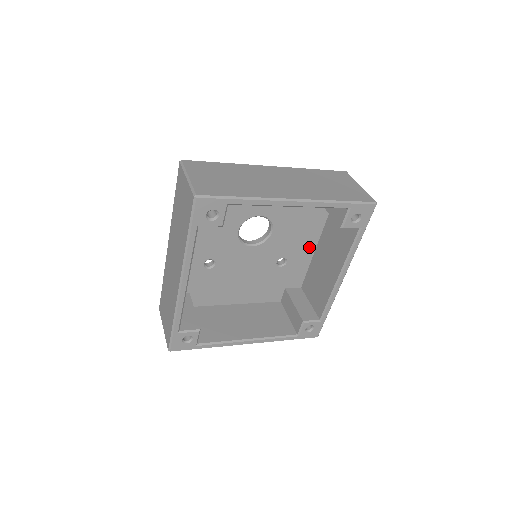
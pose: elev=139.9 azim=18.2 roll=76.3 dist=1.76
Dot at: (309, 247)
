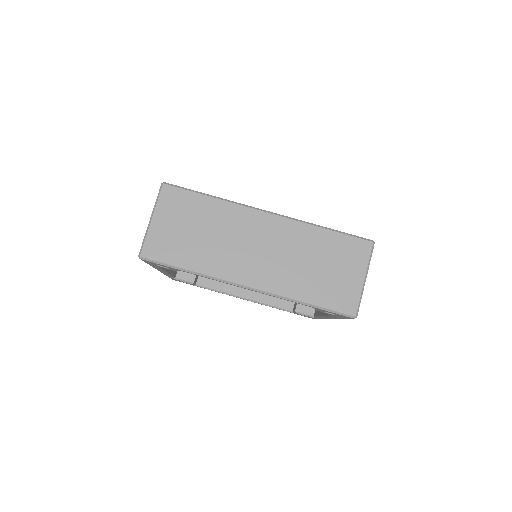
Dot at: occluded
